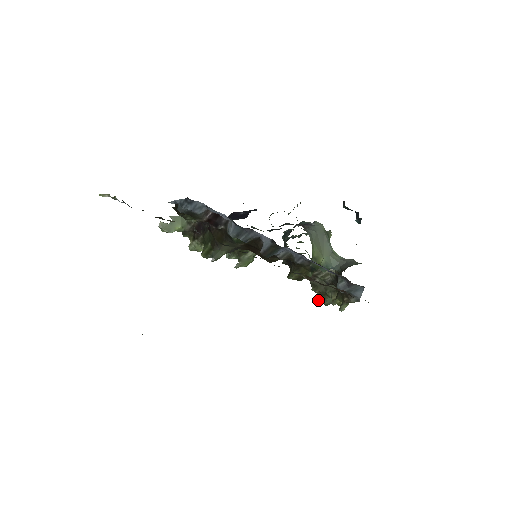
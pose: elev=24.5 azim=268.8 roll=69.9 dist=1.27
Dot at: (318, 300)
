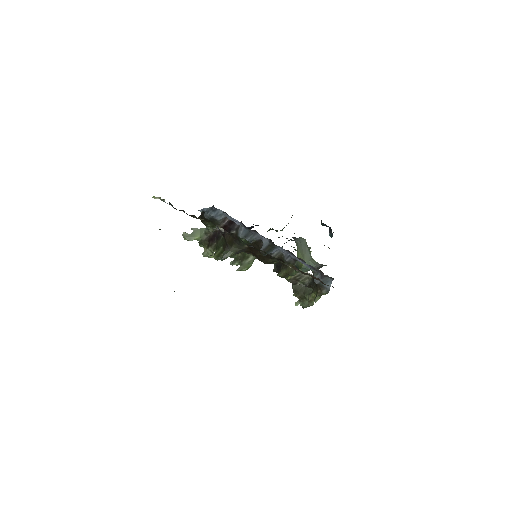
Dot at: (298, 304)
